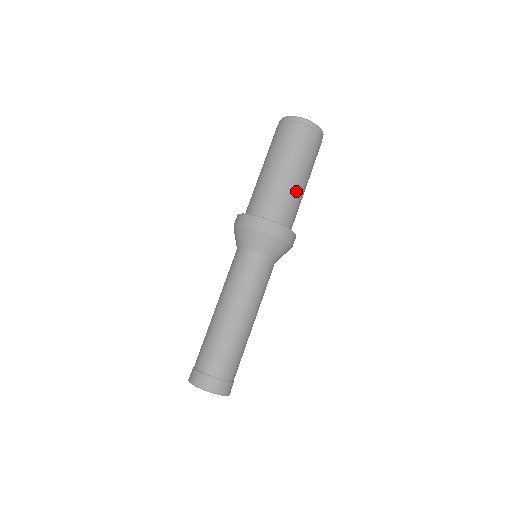
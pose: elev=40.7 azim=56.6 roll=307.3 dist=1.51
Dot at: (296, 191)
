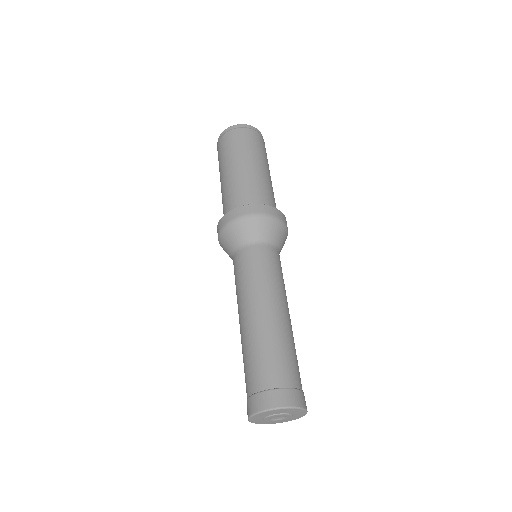
Dot at: (245, 176)
